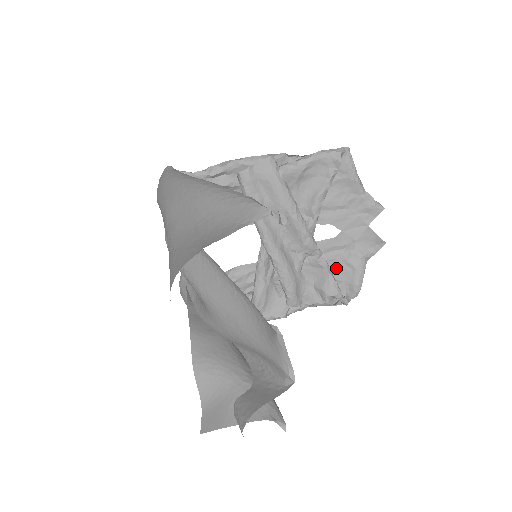
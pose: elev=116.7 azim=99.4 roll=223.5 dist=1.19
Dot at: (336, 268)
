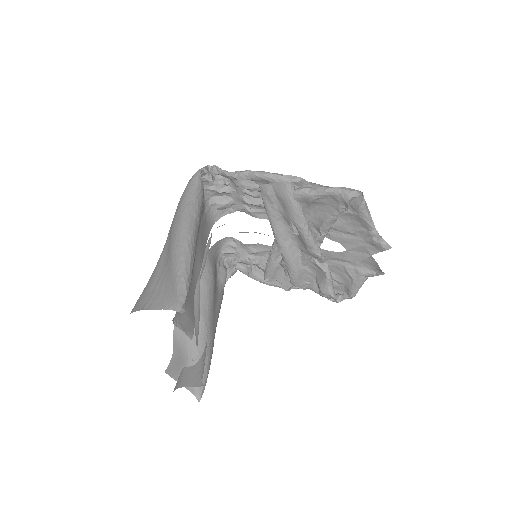
Dot at: (338, 273)
